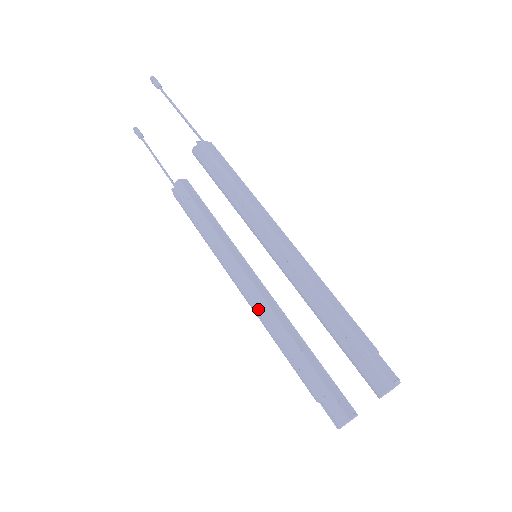
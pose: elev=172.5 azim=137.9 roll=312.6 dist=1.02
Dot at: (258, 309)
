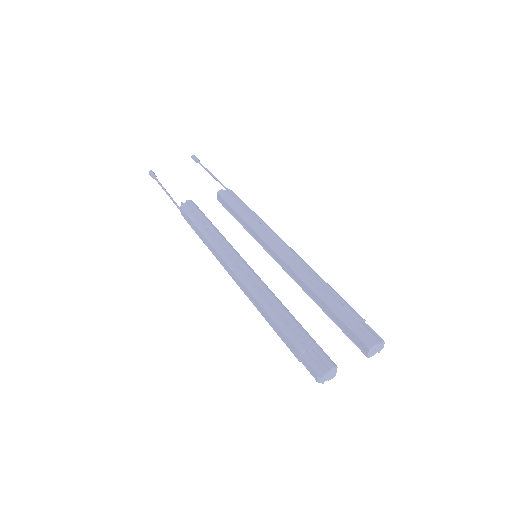
Dot at: (250, 283)
